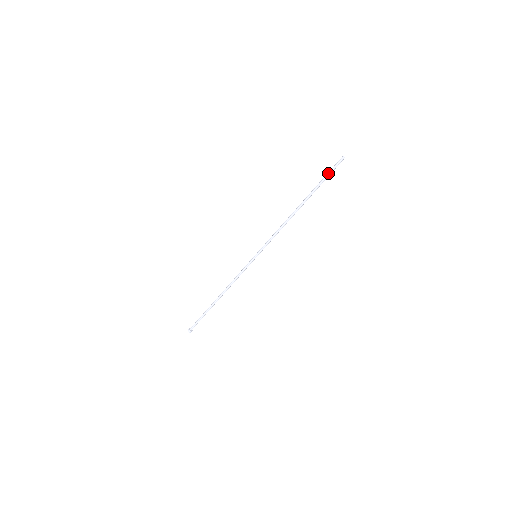
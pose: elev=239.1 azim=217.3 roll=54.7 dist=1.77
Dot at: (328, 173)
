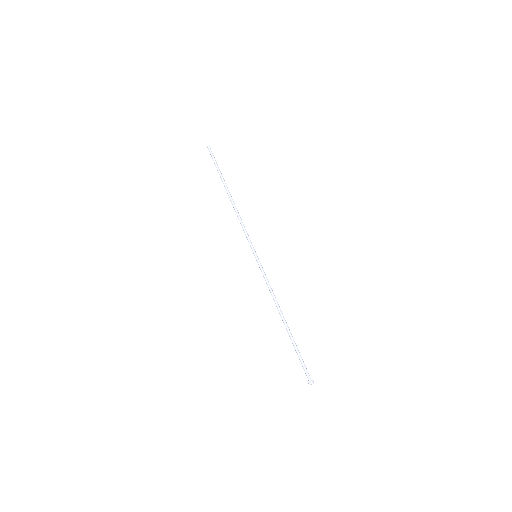
Dot at: (214, 161)
